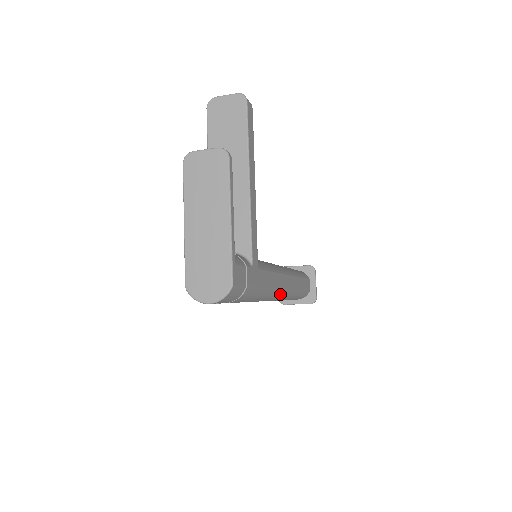
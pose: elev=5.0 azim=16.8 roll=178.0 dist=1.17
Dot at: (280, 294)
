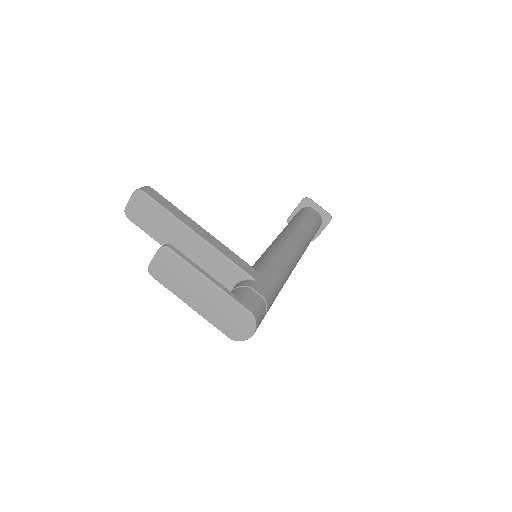
Dot at: (297, 257)
